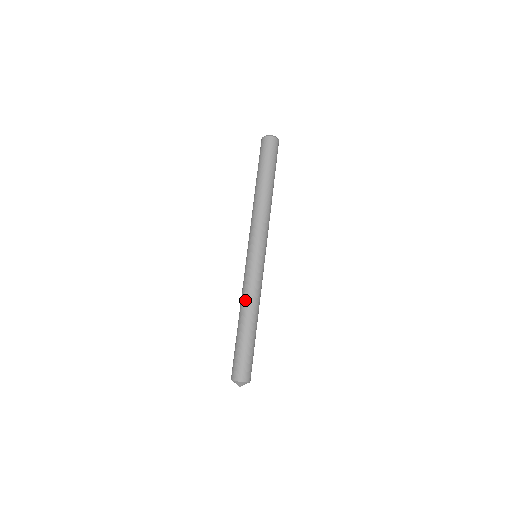
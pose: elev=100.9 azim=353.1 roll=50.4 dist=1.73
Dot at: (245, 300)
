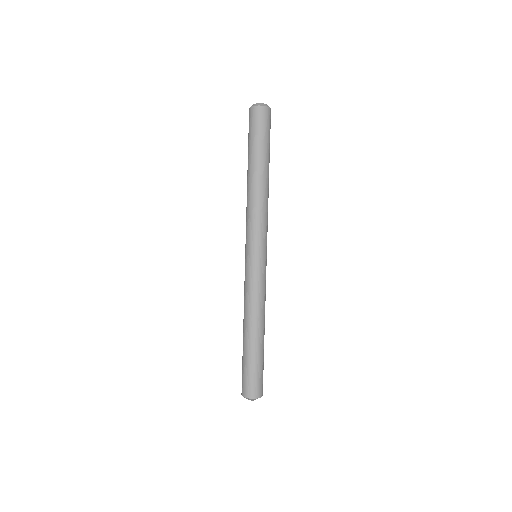
Dot at: (252, 310)
